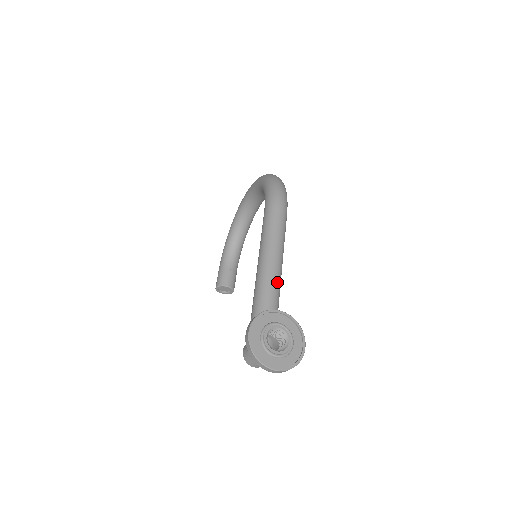
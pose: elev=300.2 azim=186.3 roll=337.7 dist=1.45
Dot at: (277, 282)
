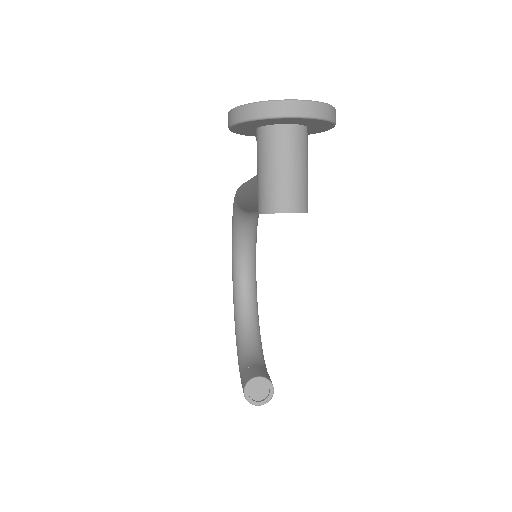
Dot at: occluded
